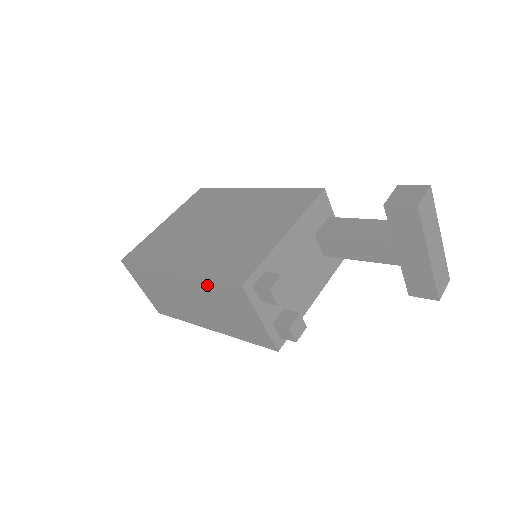
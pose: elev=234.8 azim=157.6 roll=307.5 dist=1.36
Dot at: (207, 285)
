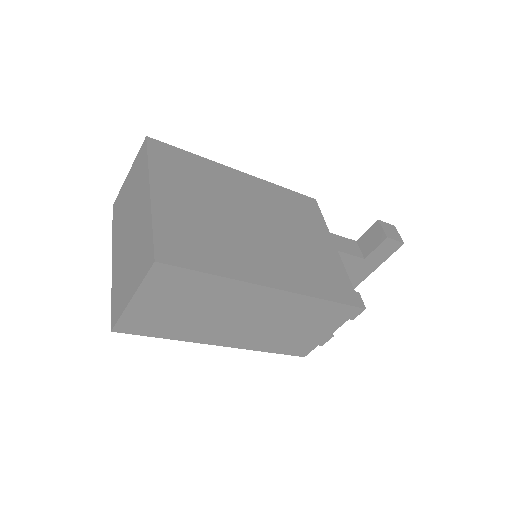
Dot at: (312, 305)
